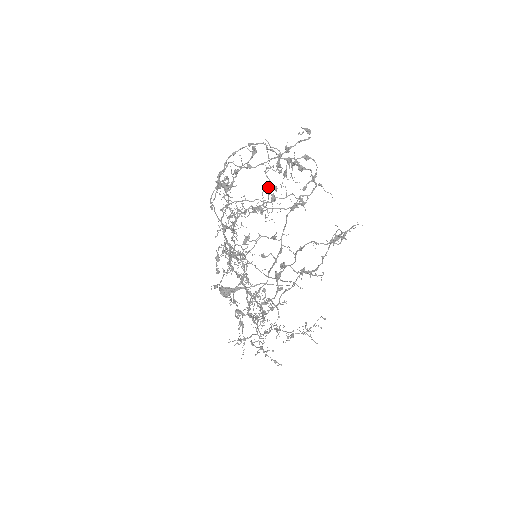
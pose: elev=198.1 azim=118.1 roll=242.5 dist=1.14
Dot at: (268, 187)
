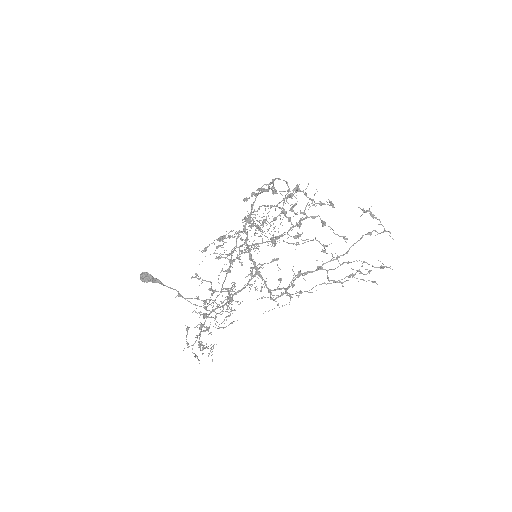
Dot at: occluded
